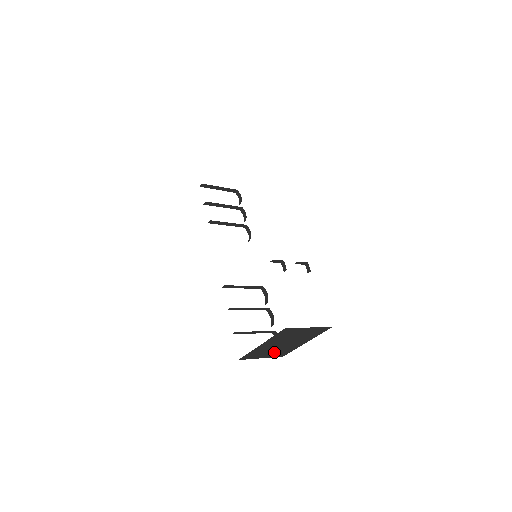
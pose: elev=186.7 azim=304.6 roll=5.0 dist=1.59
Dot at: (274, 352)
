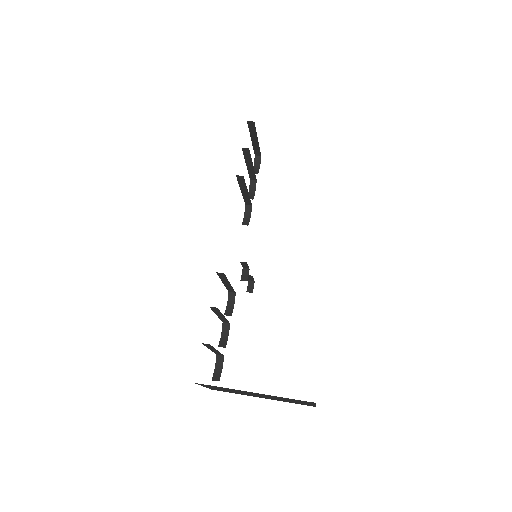
Dot at: (226, 390)
